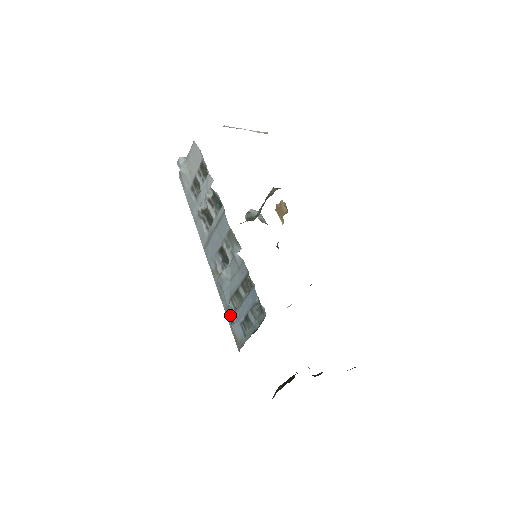
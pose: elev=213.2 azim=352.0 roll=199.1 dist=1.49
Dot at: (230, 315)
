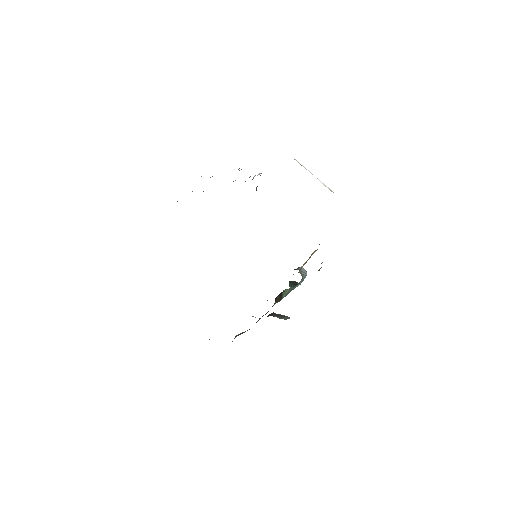
Dot at: occluded
